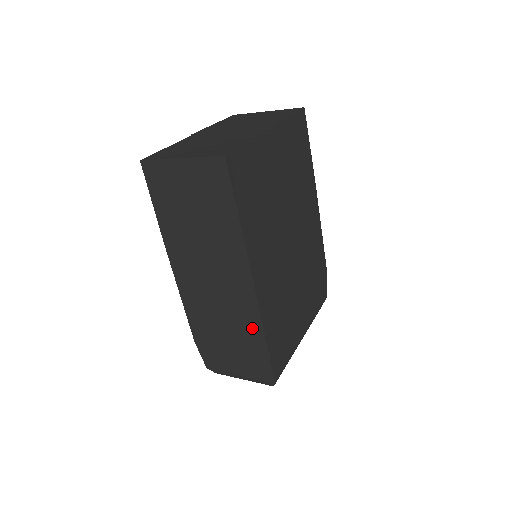
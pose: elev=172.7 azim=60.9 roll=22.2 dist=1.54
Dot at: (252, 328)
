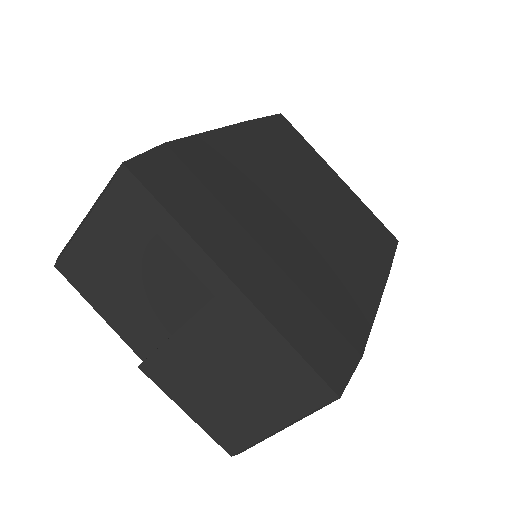
Dot at: occluded
